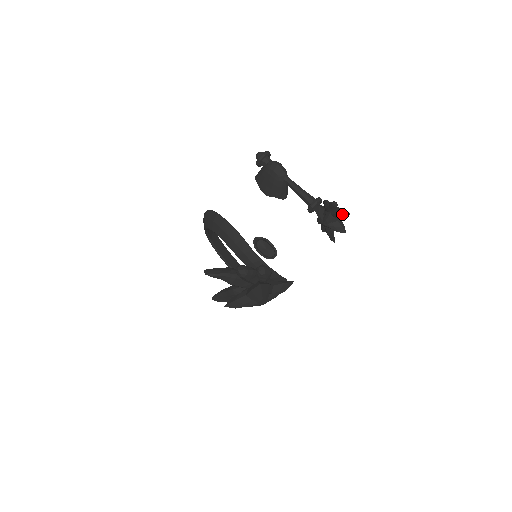
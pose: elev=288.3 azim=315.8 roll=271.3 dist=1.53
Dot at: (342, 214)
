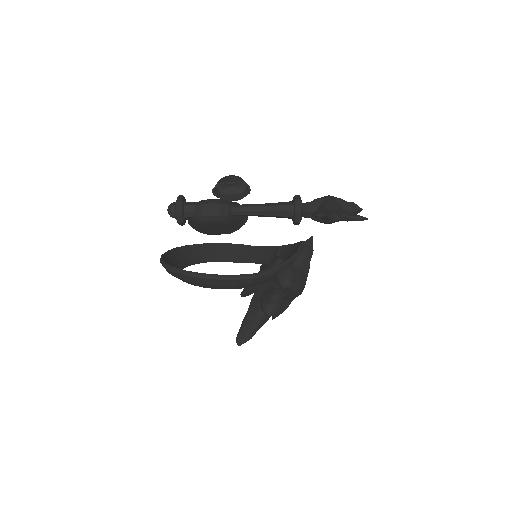
Dot at: (354, 219)
